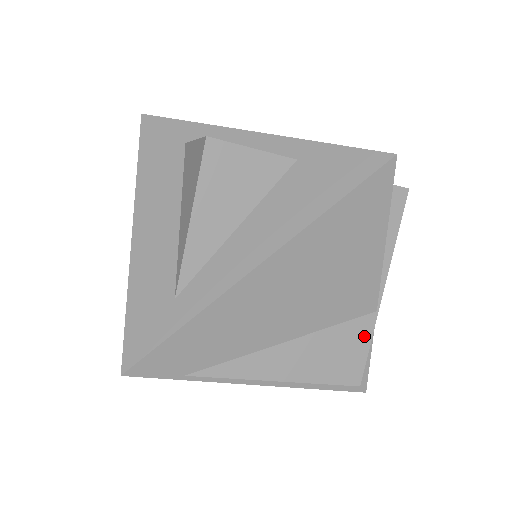
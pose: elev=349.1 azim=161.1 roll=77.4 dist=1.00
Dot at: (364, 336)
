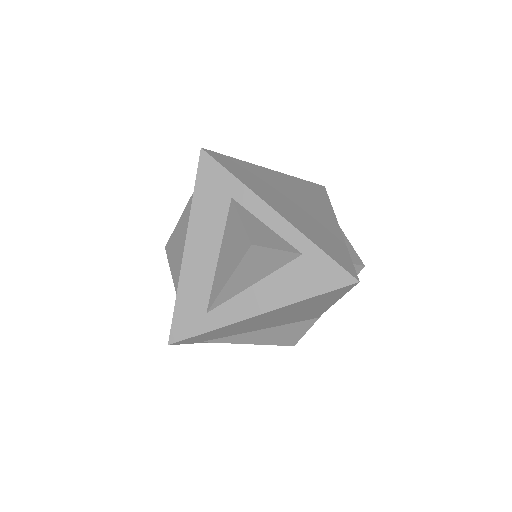
Dot at: (306, 327)
